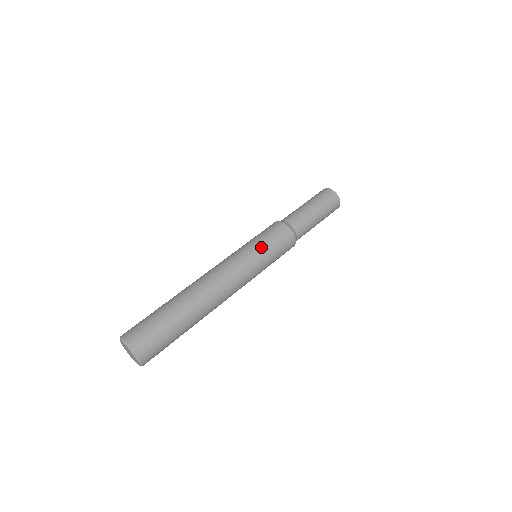
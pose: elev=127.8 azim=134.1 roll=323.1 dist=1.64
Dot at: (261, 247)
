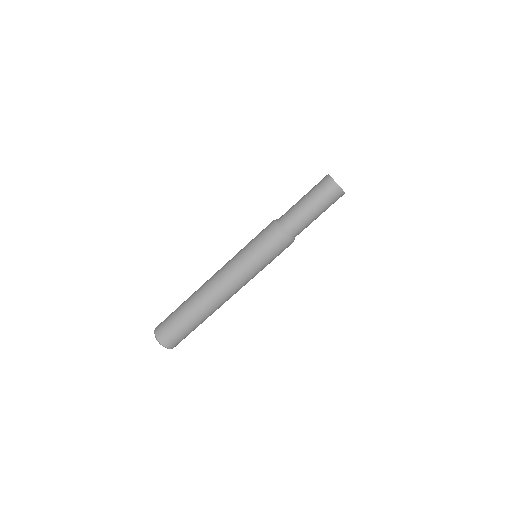
Dot at: (262, 263)
